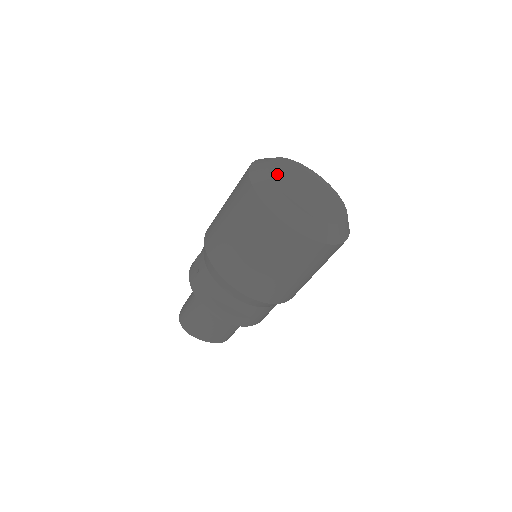
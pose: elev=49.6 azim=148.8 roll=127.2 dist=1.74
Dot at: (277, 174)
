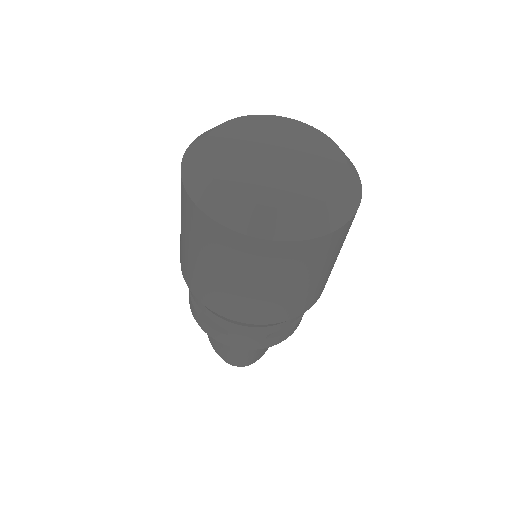
Dot at: (243, 186)
